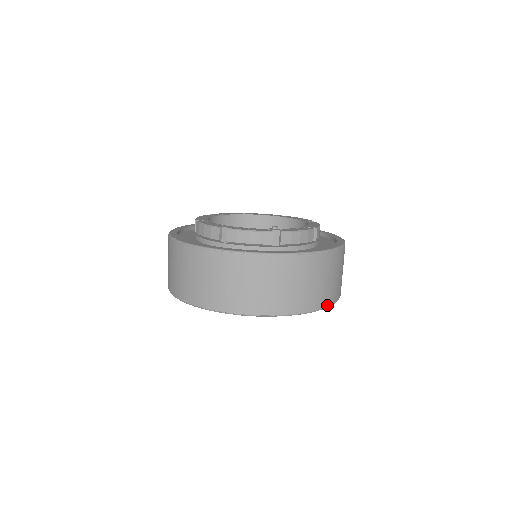
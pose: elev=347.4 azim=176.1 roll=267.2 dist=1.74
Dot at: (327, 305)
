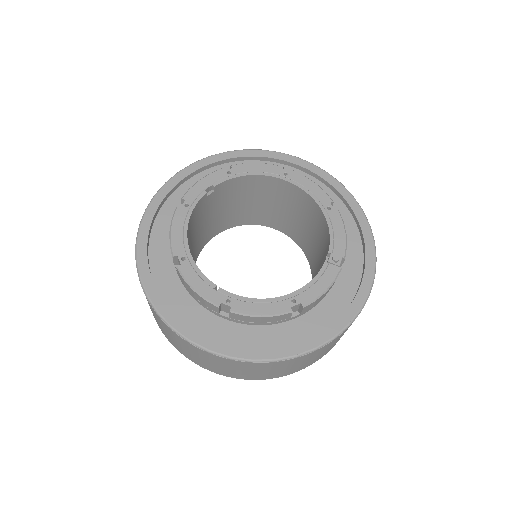
Dot at: occluded
